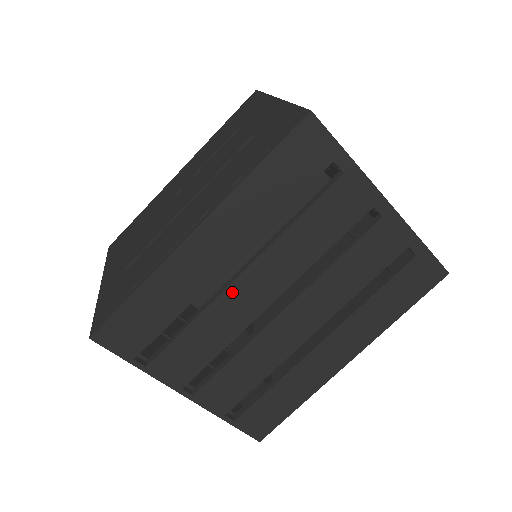
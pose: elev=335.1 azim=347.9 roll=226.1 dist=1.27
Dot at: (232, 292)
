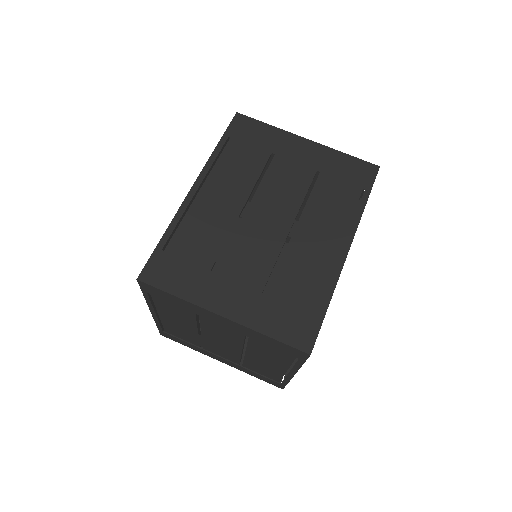
Dot at: occluded
